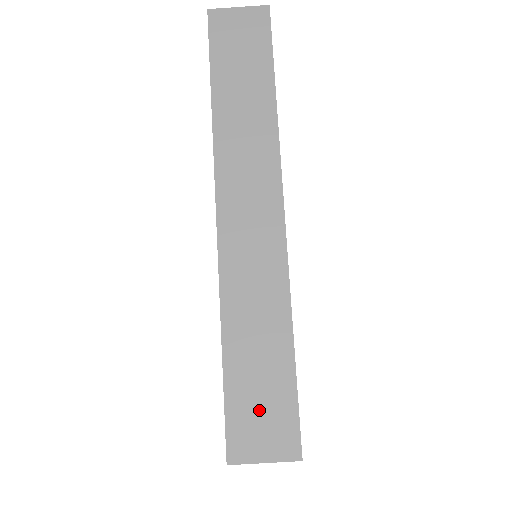
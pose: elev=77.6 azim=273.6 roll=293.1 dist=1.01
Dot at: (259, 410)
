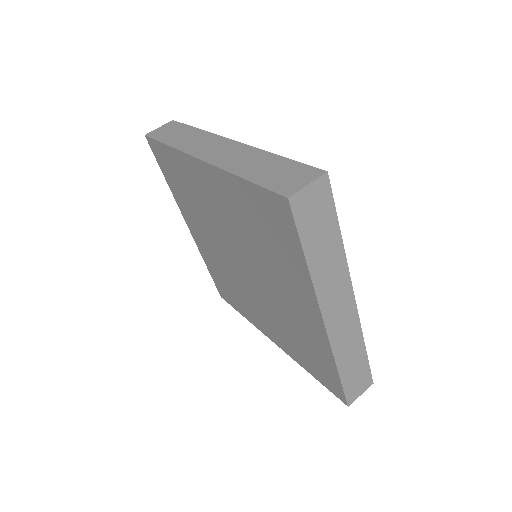
Dot at: (285, 177)
